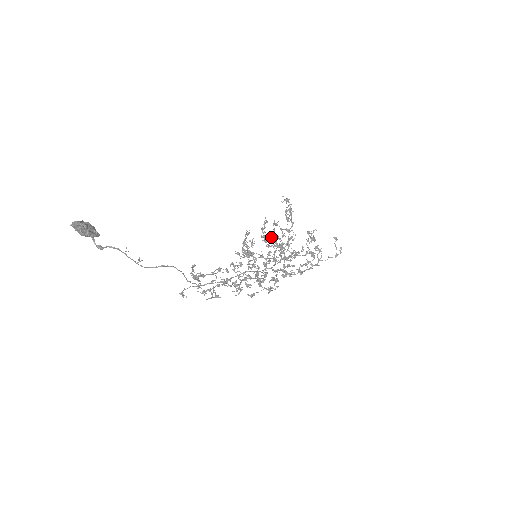
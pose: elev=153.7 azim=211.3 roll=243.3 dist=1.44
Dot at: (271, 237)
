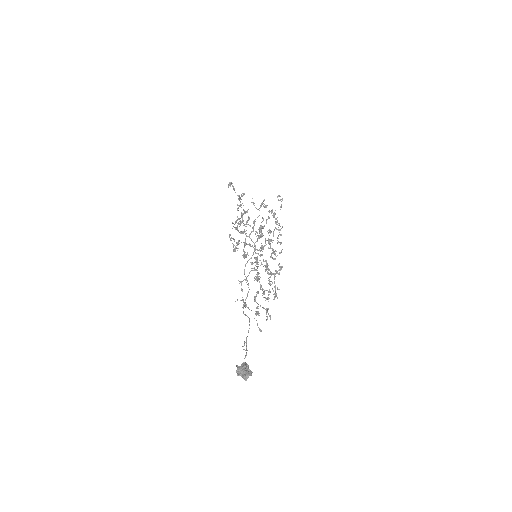
Dot at: occluded
